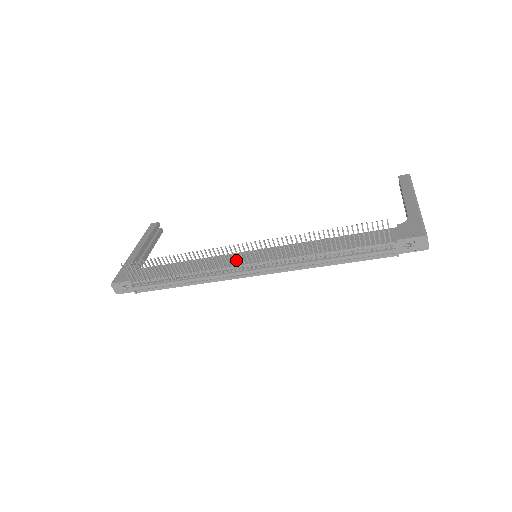
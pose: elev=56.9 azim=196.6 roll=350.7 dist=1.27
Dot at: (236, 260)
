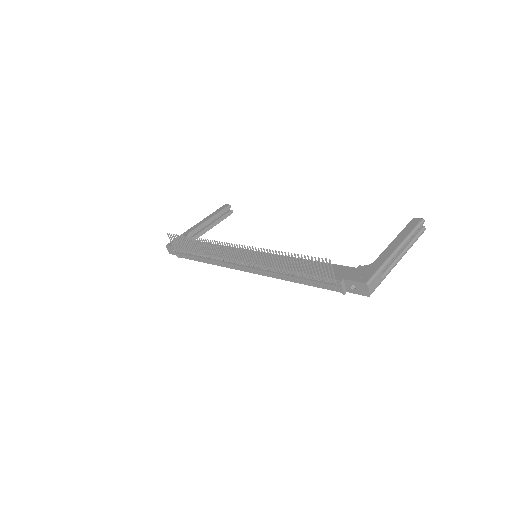
Dot at: occluded
